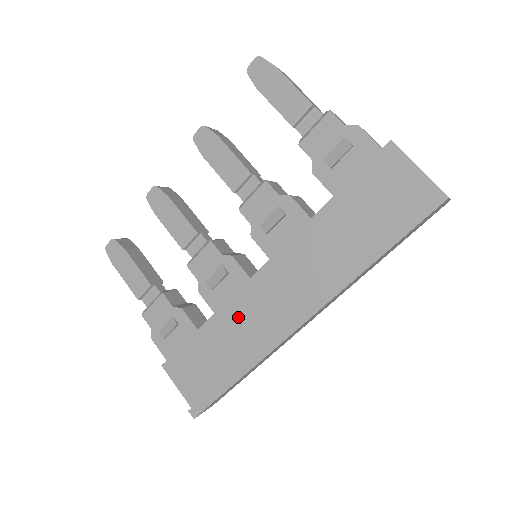
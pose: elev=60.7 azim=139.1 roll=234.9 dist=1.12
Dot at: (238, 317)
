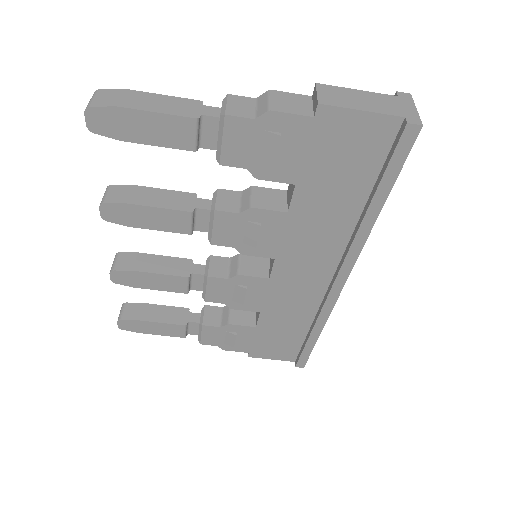
Dot at: (282, 304)
